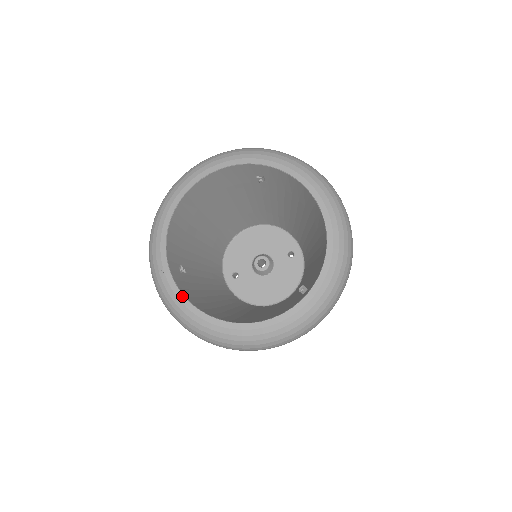
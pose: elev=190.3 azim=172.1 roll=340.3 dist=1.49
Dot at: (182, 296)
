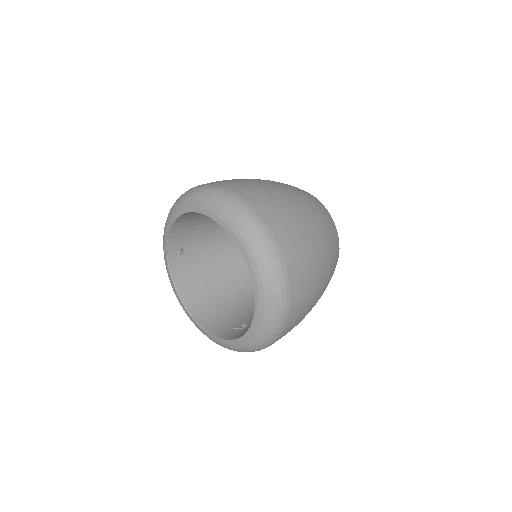
Dot at: (170, 275)
